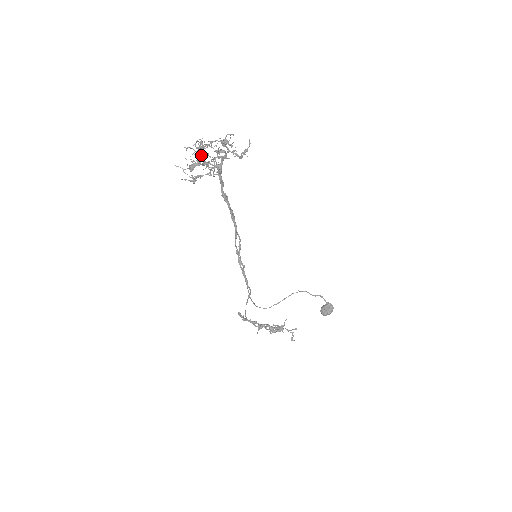
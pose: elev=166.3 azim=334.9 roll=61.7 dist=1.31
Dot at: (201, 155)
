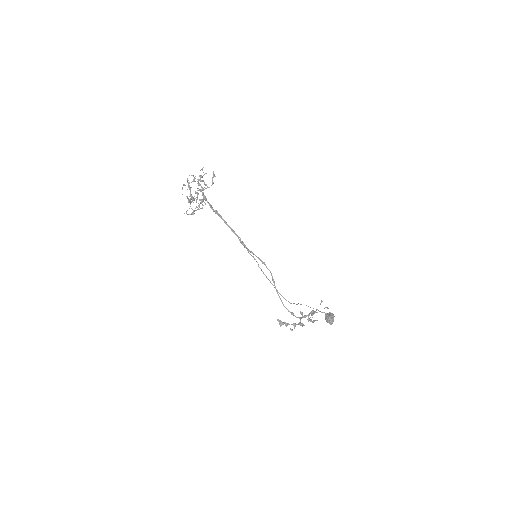
Dot at: (191, 195)
